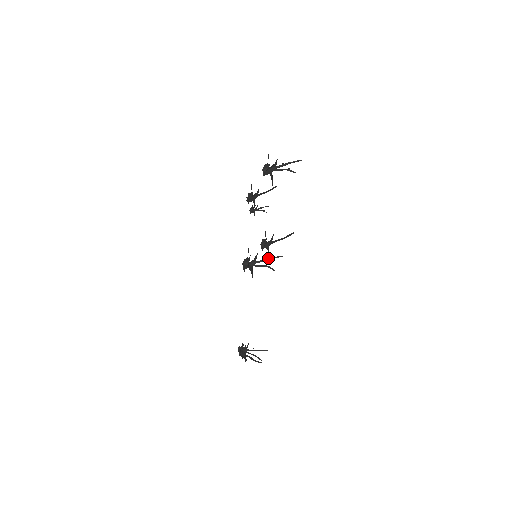
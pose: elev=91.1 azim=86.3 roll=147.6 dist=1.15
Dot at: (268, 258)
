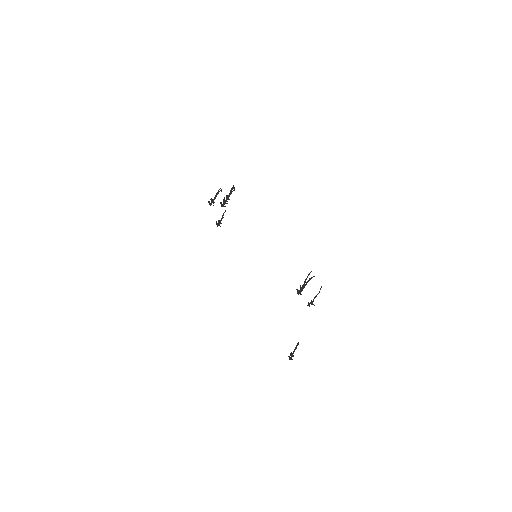
Dot at: (230, 194)
